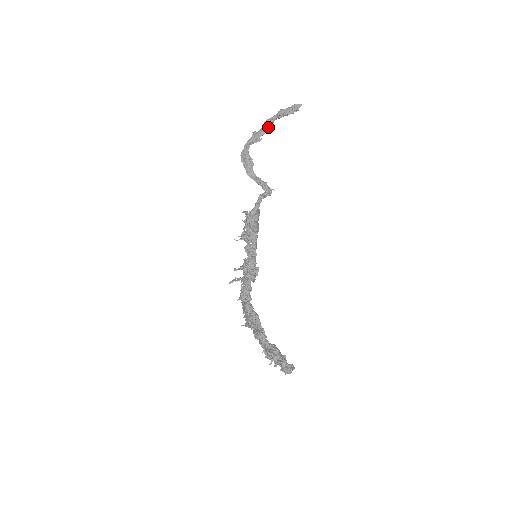
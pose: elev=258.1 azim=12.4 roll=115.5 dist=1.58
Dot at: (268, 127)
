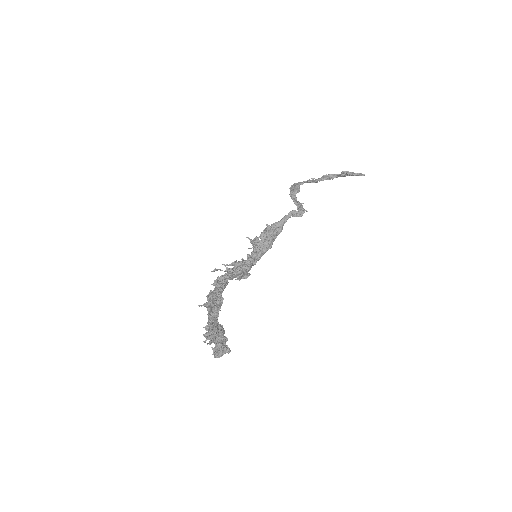
Dot at: (327, 179)
